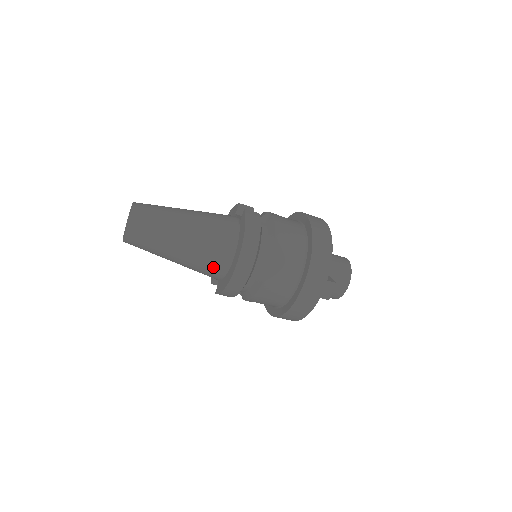
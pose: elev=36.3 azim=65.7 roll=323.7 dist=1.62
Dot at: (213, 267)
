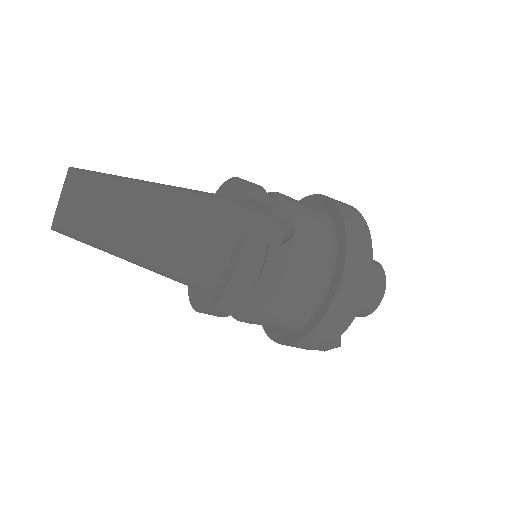
Dot at: (182, 283)
